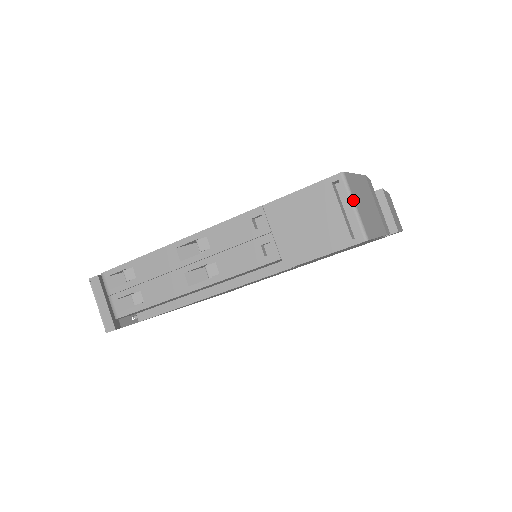
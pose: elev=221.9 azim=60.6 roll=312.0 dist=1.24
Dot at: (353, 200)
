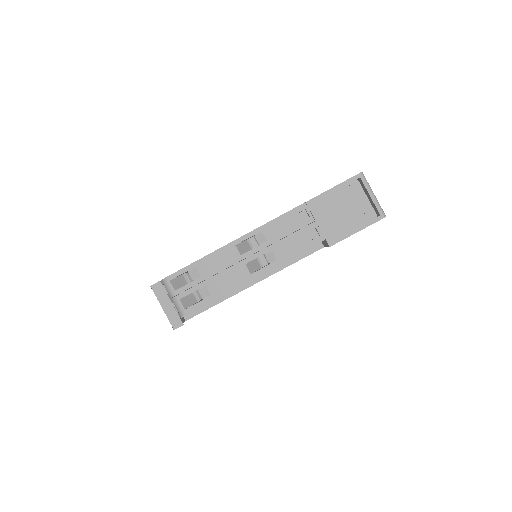
Dot at: occluded
